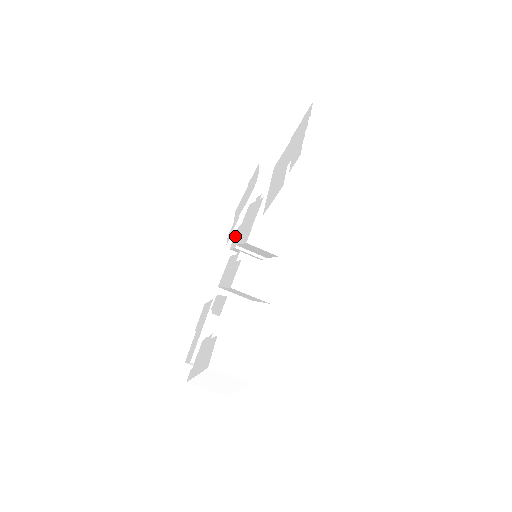
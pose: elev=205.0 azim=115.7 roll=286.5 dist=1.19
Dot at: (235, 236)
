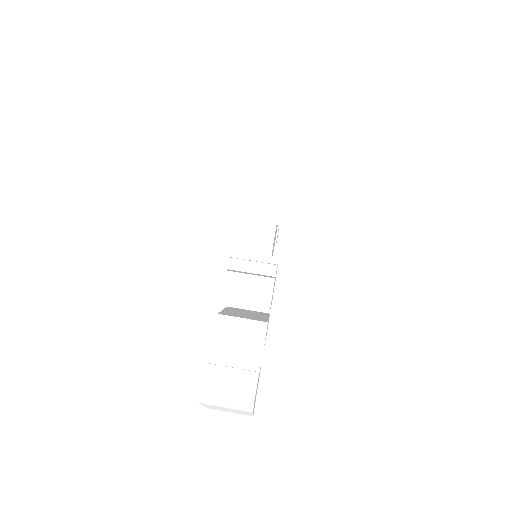
Dot at: occluded
